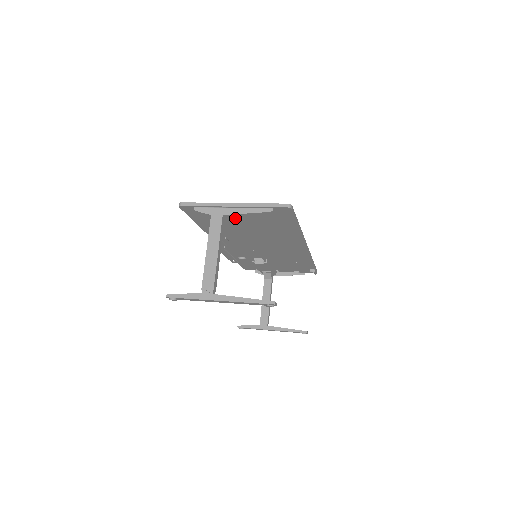
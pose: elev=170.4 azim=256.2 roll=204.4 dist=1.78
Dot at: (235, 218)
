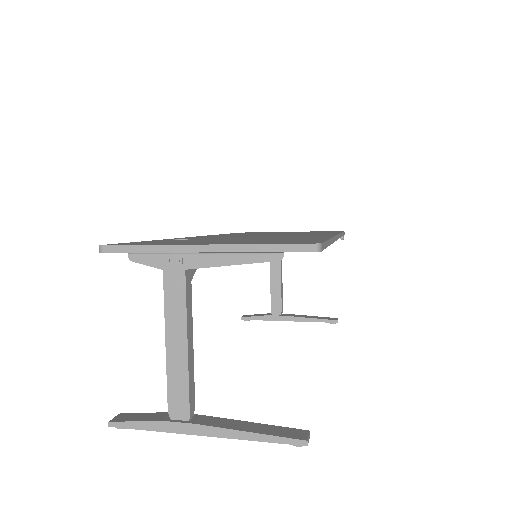
Dot at: occluded
